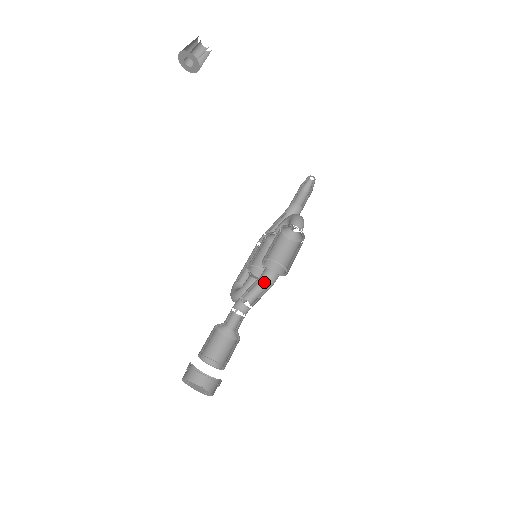
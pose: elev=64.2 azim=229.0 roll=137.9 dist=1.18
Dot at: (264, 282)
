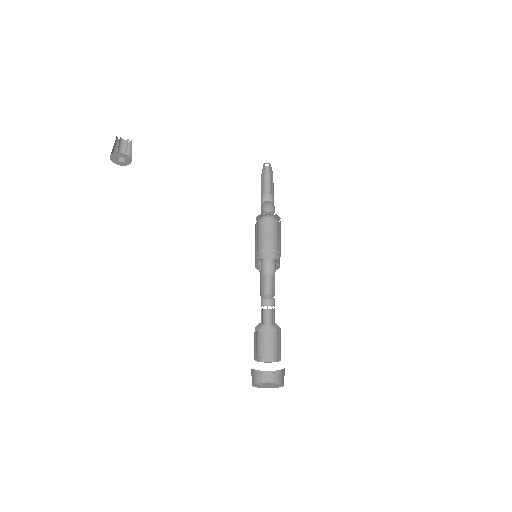
Dot at: (265, 272)
